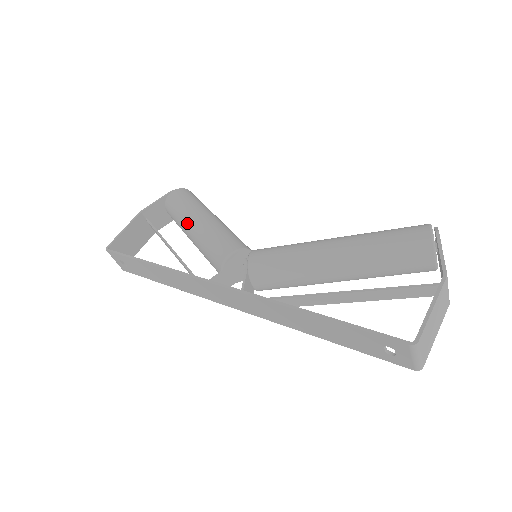
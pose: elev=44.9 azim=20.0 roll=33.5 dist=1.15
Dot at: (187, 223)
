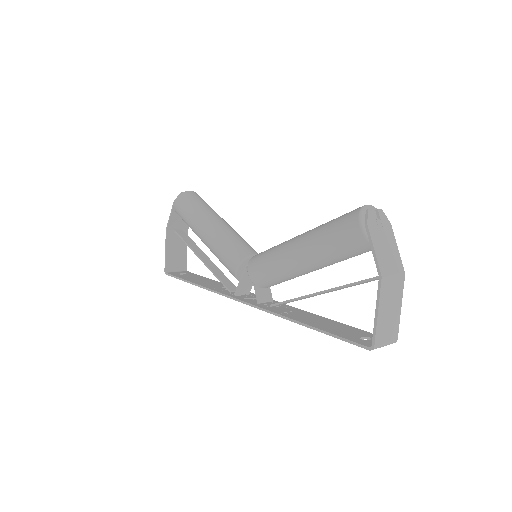
Dot at: occluded
